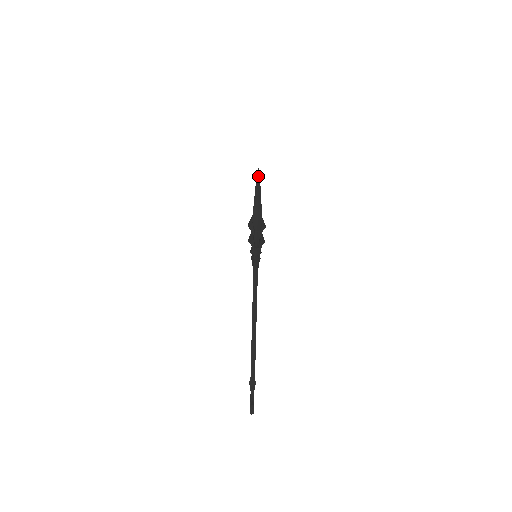
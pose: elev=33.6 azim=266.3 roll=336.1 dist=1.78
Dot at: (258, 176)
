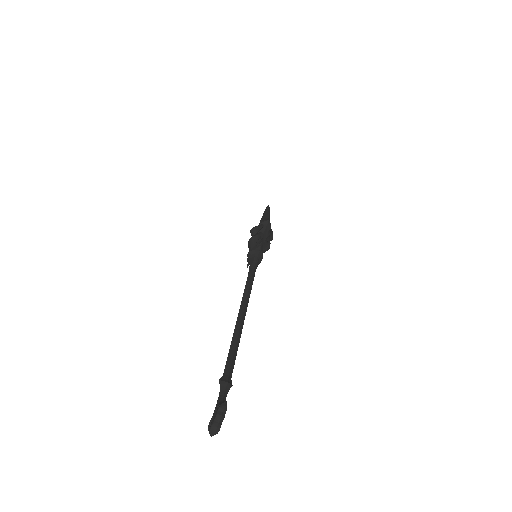
Dot at: occluded
